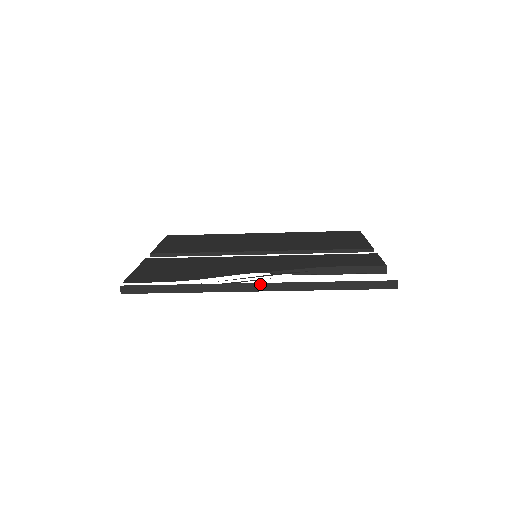
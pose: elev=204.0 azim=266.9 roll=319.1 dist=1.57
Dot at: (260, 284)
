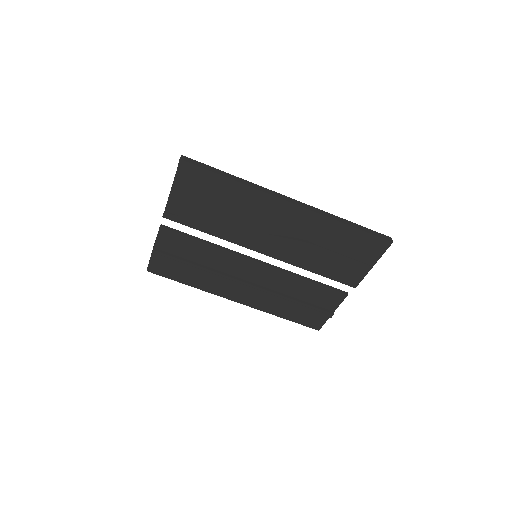
Dot at: (293, 200)
